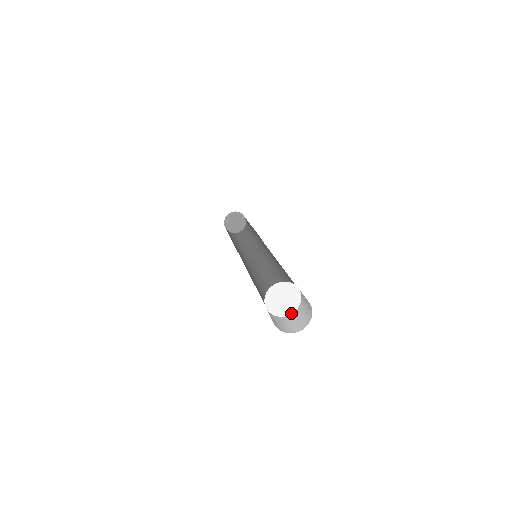
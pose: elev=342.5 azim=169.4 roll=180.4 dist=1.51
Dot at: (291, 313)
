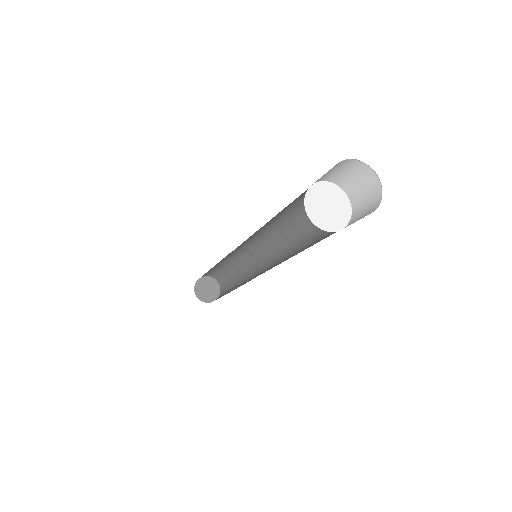
Dot at: (344, 226)
